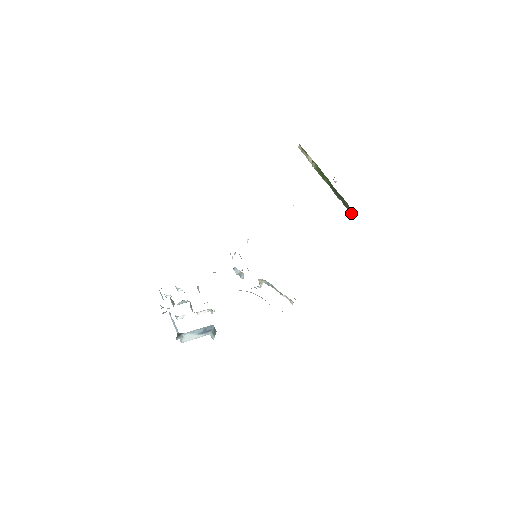
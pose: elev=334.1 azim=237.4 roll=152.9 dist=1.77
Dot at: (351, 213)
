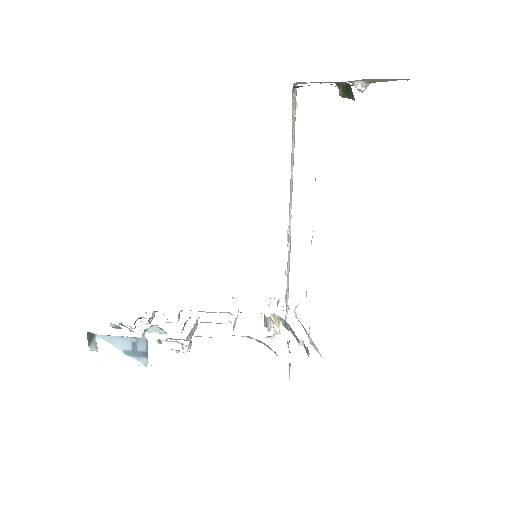
Dot at: (353, 98)
